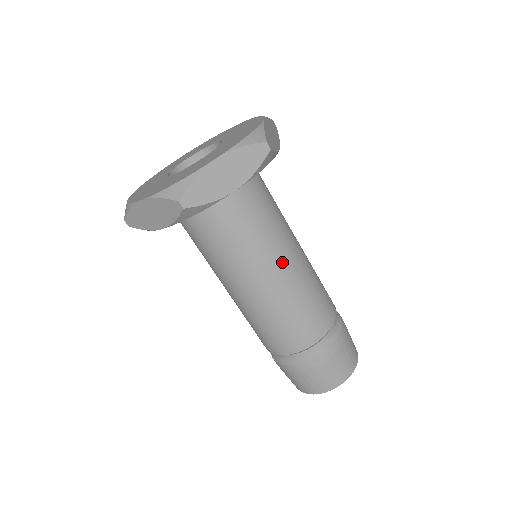
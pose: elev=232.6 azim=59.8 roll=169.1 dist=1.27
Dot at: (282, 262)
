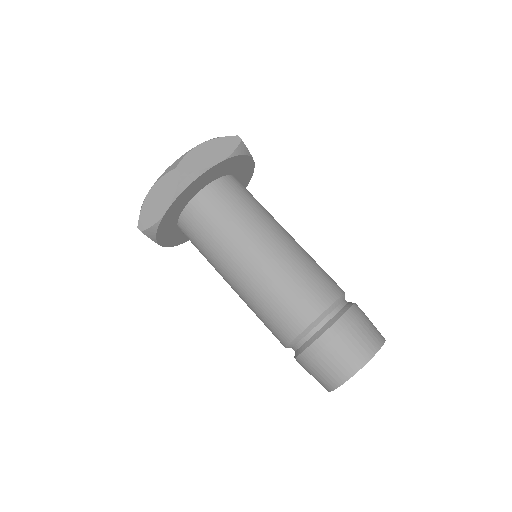
Dot at: (244, 261)
